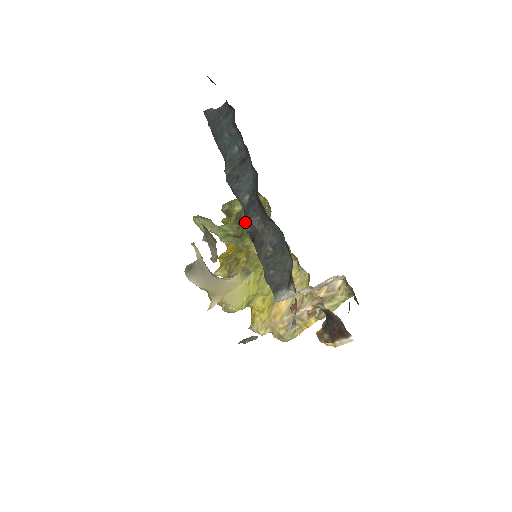
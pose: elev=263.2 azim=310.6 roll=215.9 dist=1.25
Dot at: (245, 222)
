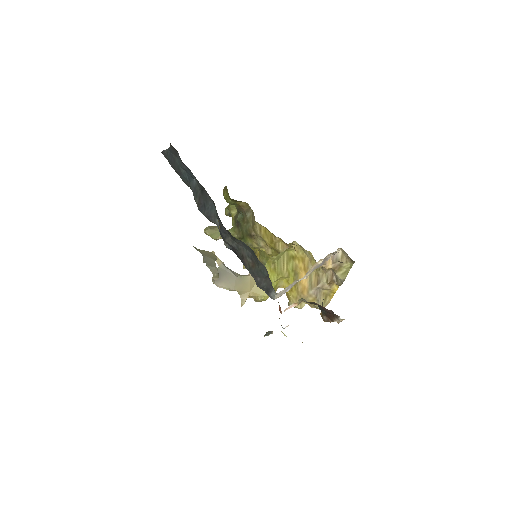
Dot at: (224, 242)
